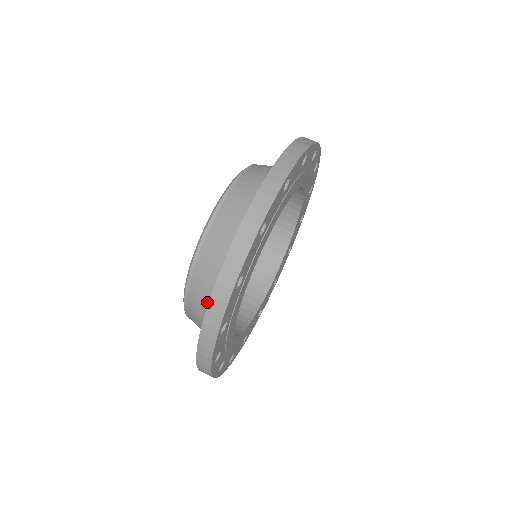
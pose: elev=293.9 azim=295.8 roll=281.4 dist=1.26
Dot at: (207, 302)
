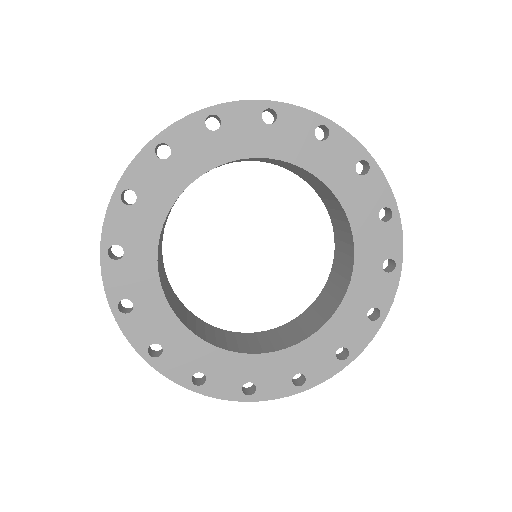
Dot at: occluded
